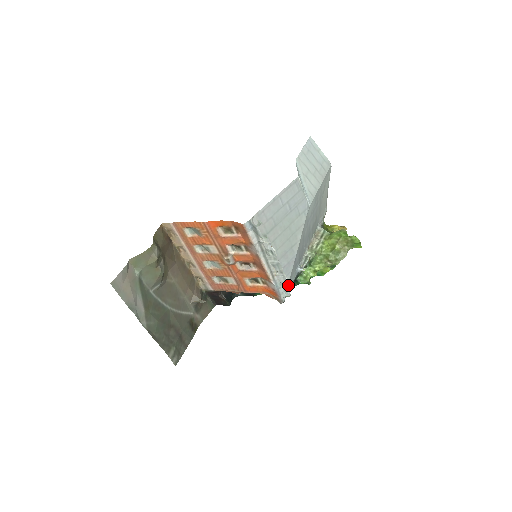
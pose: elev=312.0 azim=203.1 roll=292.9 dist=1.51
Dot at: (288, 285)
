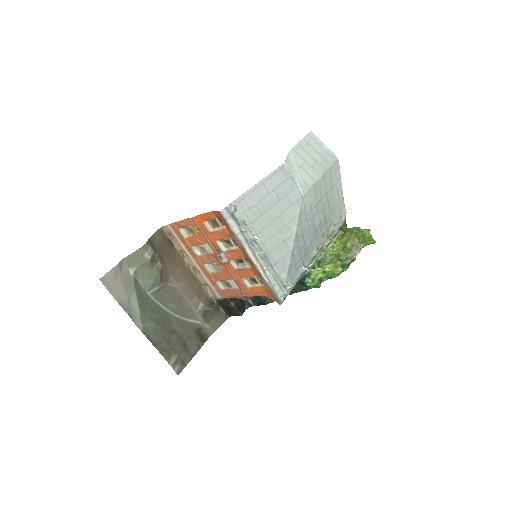
Dot at: (282, 281)
